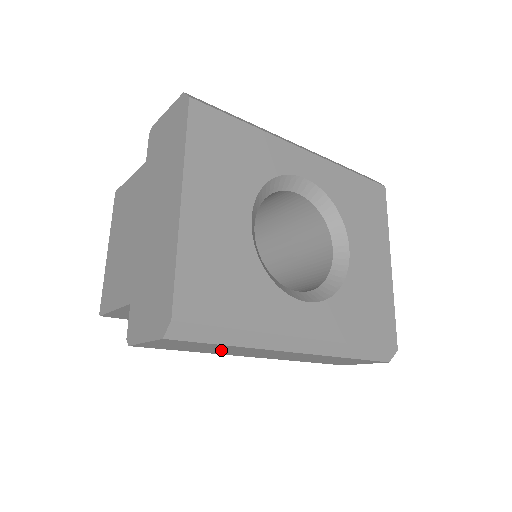
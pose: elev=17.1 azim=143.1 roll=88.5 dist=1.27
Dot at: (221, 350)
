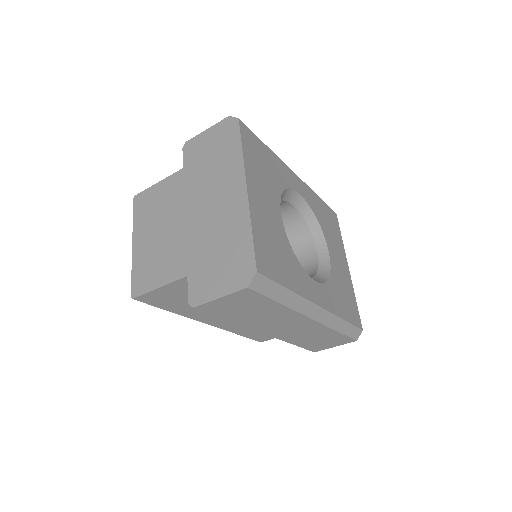
Dot at: (259, 316)
